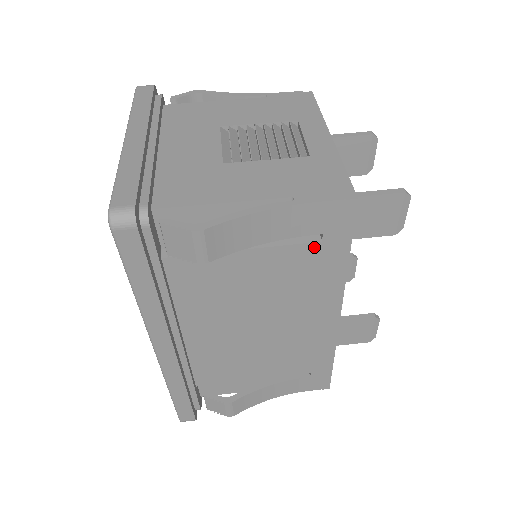
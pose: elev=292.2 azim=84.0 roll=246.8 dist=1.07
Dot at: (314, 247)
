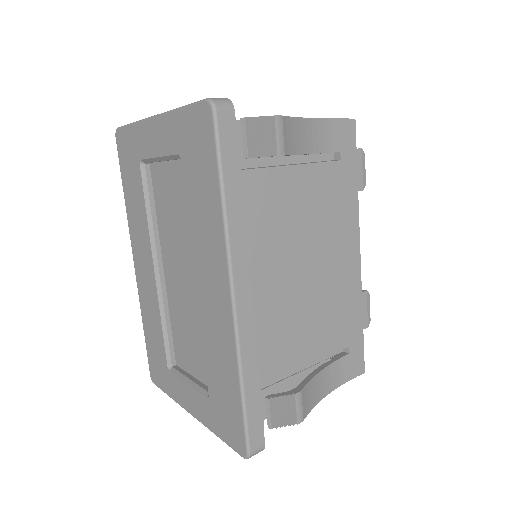
Dot at: (336, 166)
